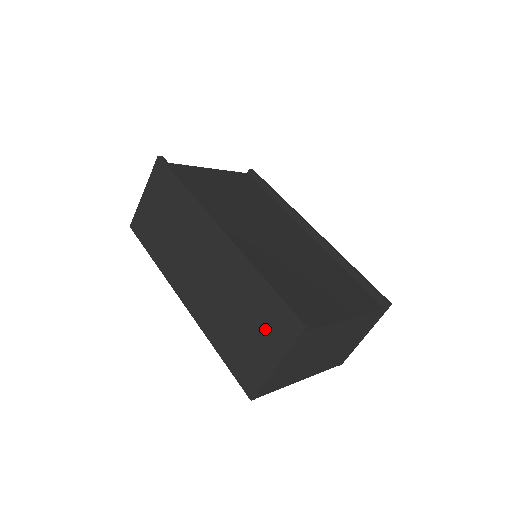
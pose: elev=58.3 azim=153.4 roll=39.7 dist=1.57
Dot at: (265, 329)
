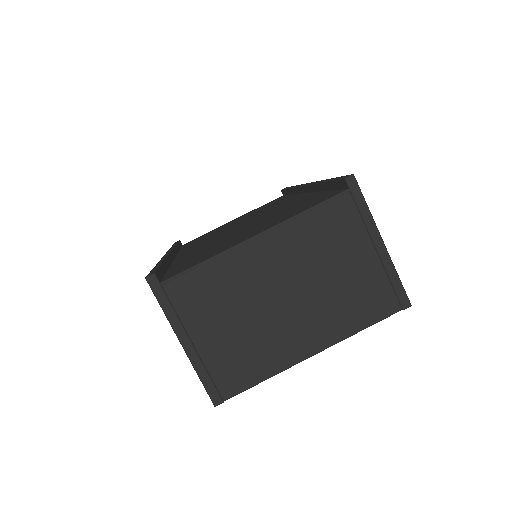
Dot at: occluded
